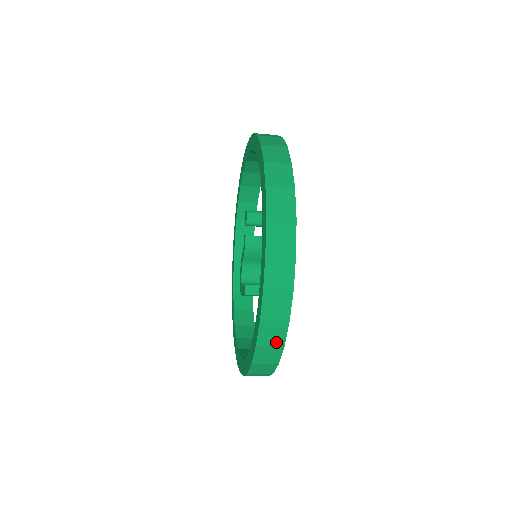
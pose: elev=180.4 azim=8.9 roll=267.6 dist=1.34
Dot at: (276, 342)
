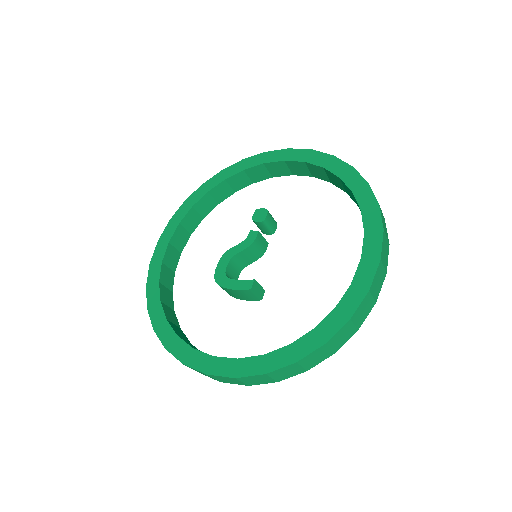
Dot at: (336, 346)
